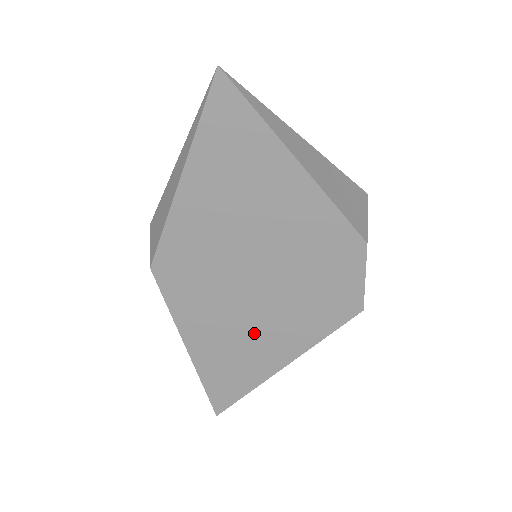
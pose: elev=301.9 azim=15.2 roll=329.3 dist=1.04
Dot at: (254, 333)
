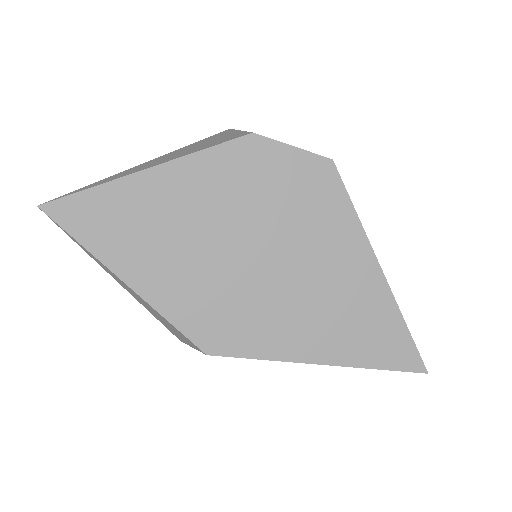
Dot at: (323, 283)
